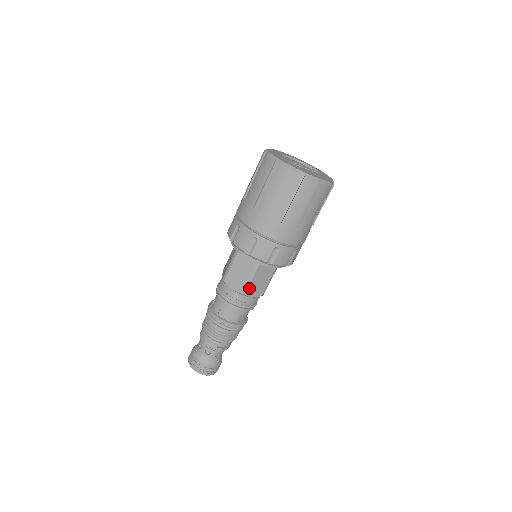
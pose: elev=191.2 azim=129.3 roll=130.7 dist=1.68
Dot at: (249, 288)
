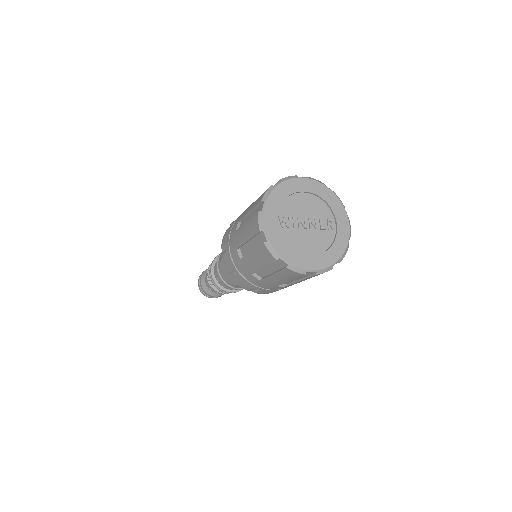
Dot at: (238, 285)
